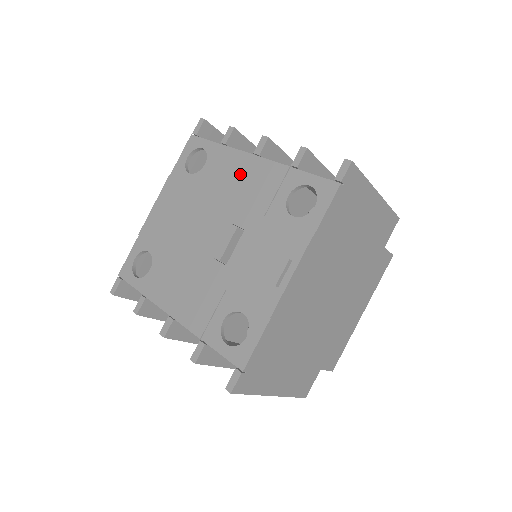
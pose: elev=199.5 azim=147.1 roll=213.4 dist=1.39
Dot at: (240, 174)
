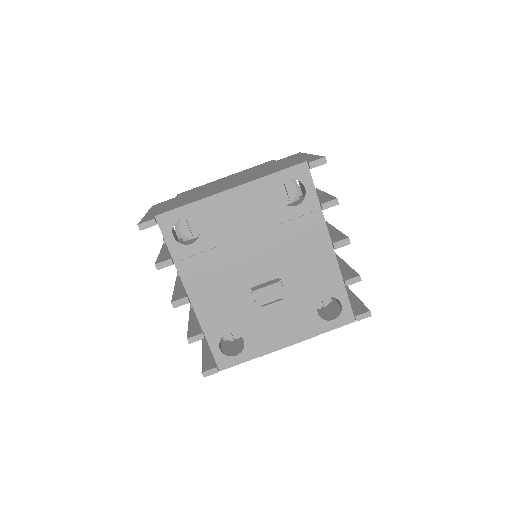
Dot at: (313, 248)
